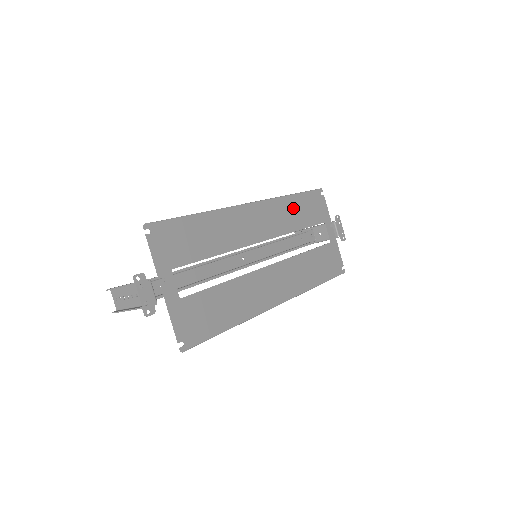
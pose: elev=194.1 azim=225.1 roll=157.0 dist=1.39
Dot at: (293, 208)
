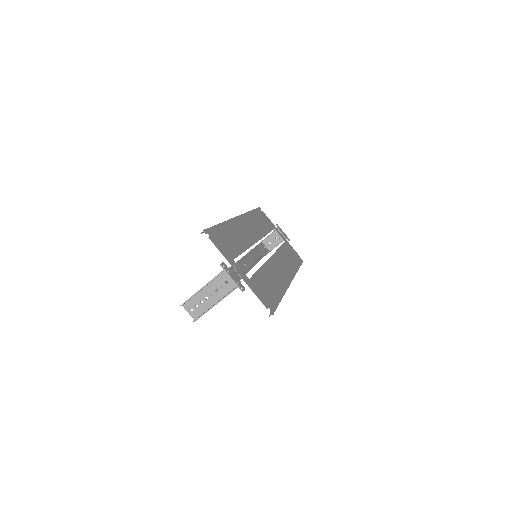
Dot at: (256, 220)
